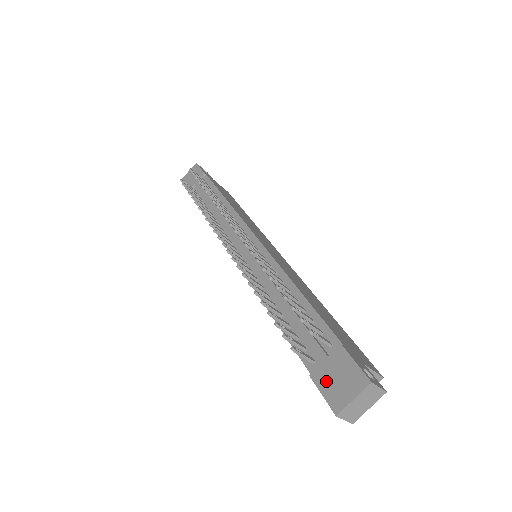
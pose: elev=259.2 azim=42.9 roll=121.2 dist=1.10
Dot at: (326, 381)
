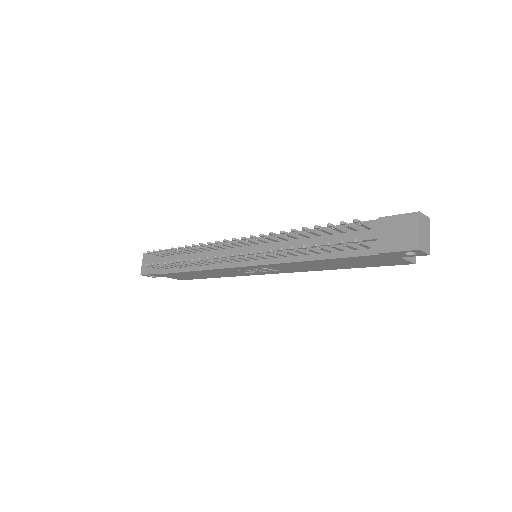
Dot at: (392, 243)
